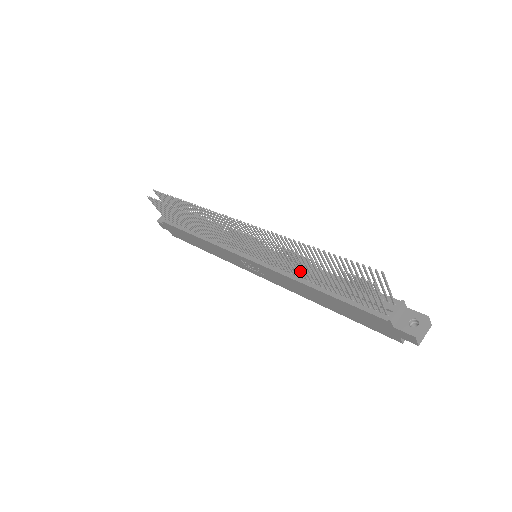
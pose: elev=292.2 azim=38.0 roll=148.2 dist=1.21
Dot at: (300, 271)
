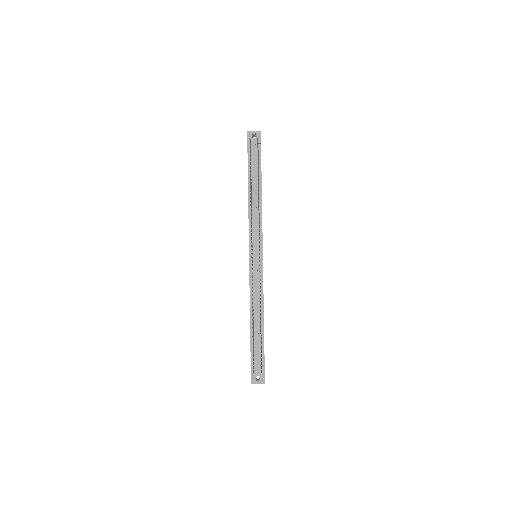
Dot at: (256, 302)
